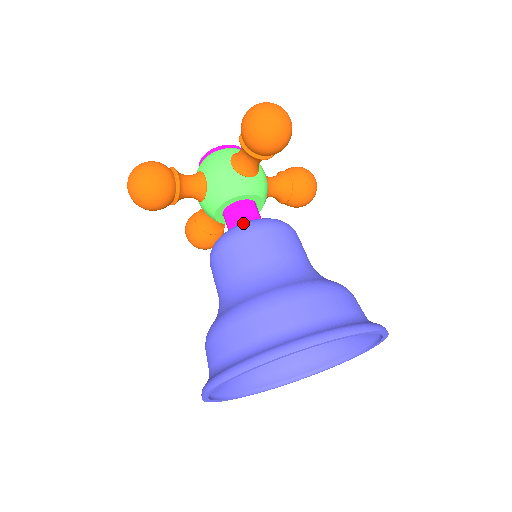
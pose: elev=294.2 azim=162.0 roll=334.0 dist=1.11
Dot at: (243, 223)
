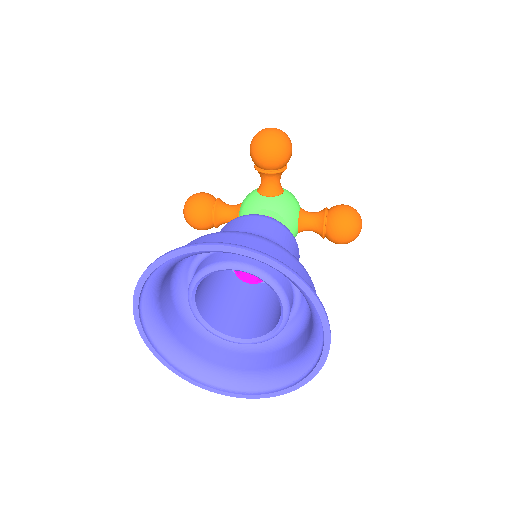
Dot at: occluded
